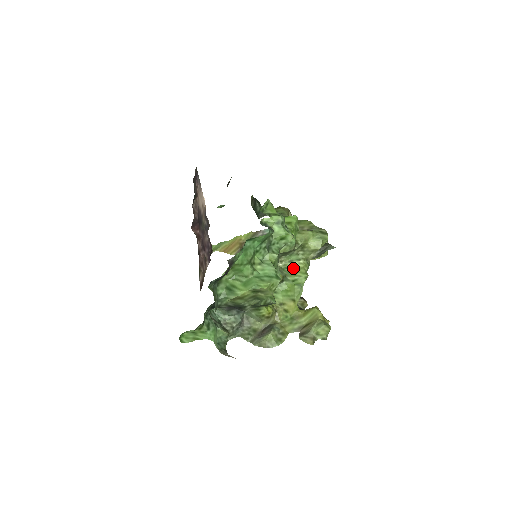
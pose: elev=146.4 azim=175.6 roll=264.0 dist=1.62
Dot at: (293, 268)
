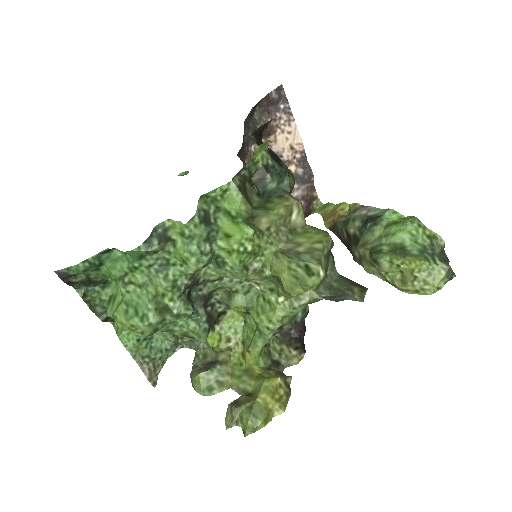
Dot at: (268, 302)
